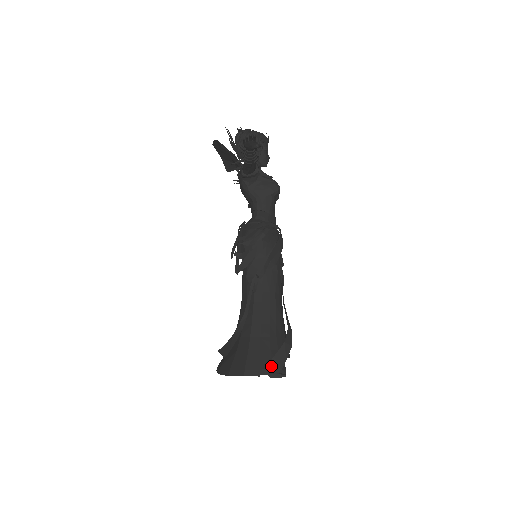
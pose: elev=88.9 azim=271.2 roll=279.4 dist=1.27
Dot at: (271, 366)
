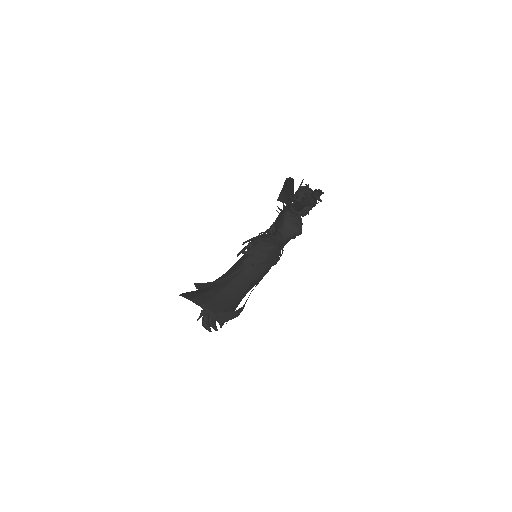
Dot at: (219, 315)
